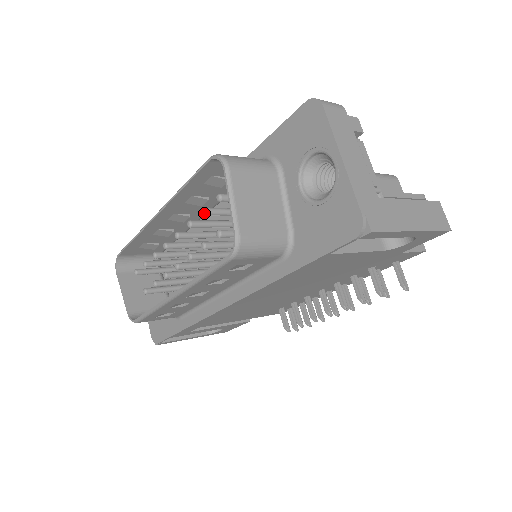
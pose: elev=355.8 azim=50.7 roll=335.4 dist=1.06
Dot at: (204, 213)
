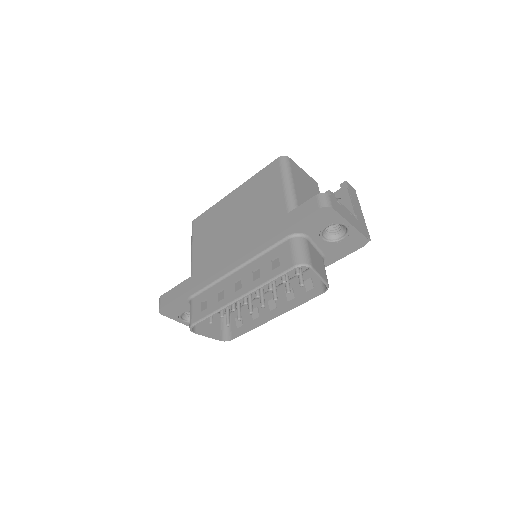
Dot at: occluded
